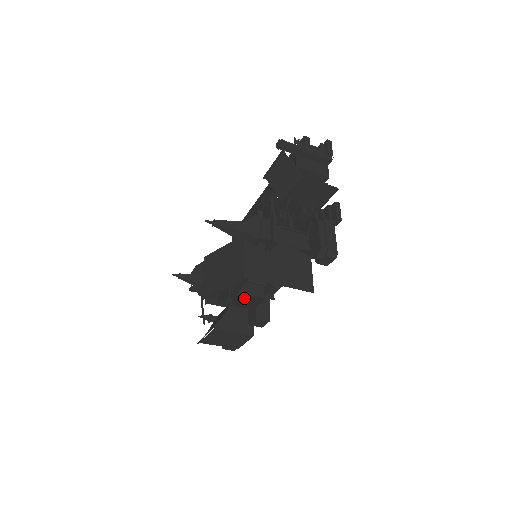
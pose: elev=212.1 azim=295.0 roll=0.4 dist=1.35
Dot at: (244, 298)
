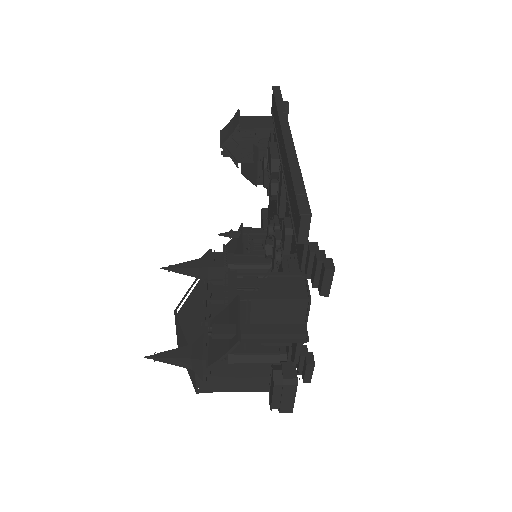
Dot at: (271, 218)
